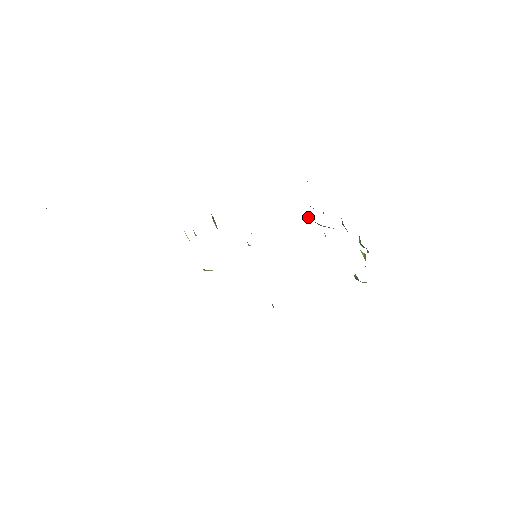
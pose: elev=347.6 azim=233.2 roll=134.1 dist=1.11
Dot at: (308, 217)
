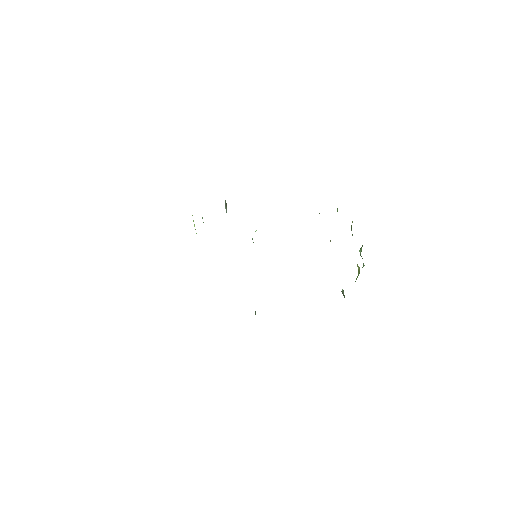
Dot at: occluded
